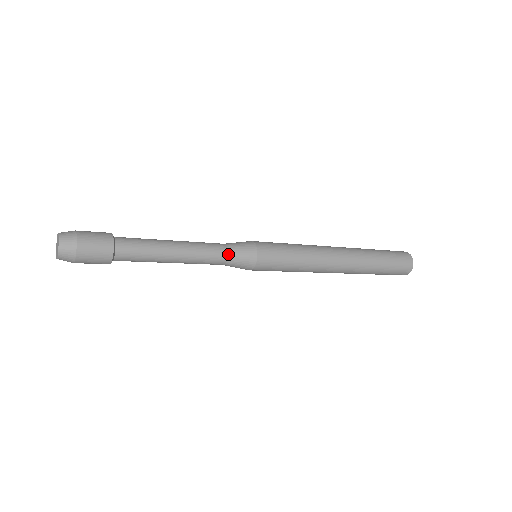
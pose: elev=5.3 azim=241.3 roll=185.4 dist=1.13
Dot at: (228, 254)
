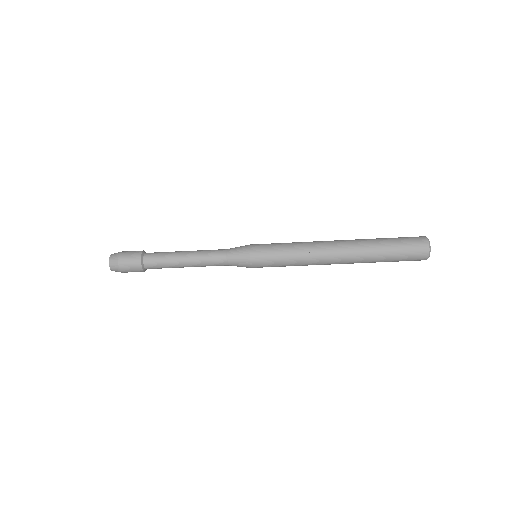
Dot at: (227, 249)
